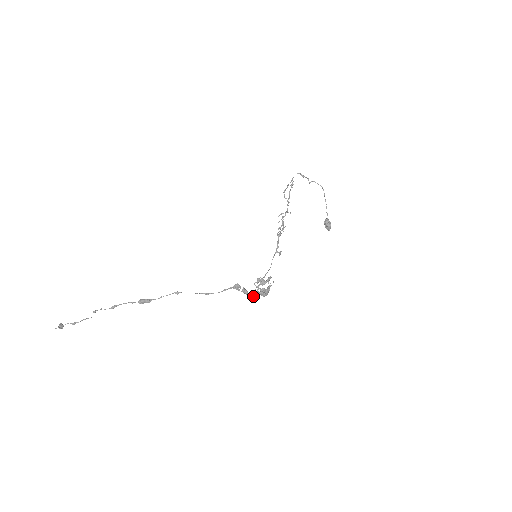
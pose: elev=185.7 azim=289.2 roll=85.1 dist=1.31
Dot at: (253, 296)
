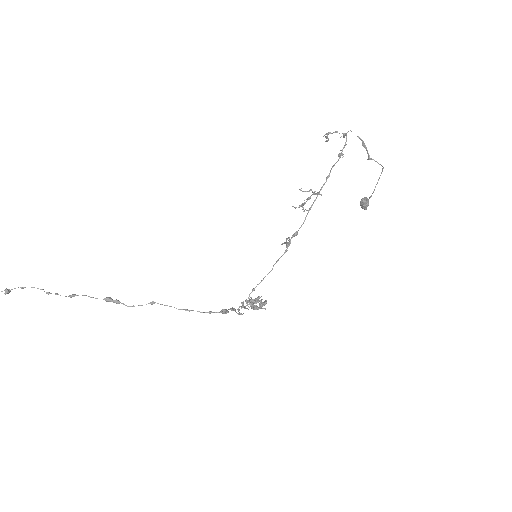
Dot at: (241, 314)
